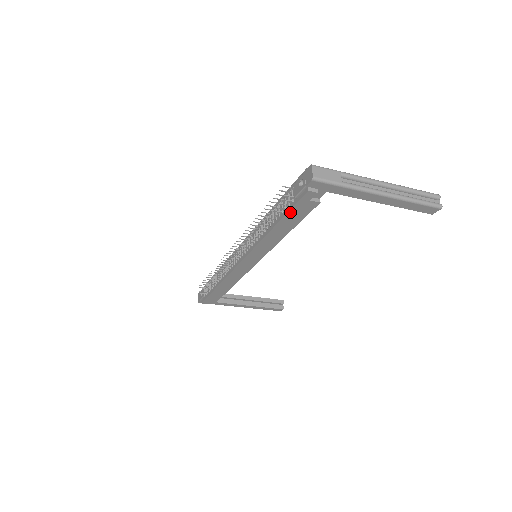
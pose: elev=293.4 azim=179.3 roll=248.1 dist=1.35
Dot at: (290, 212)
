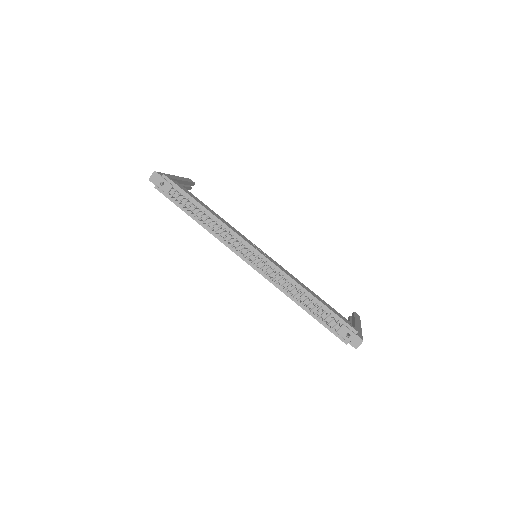
Dot at: (324, 325)
